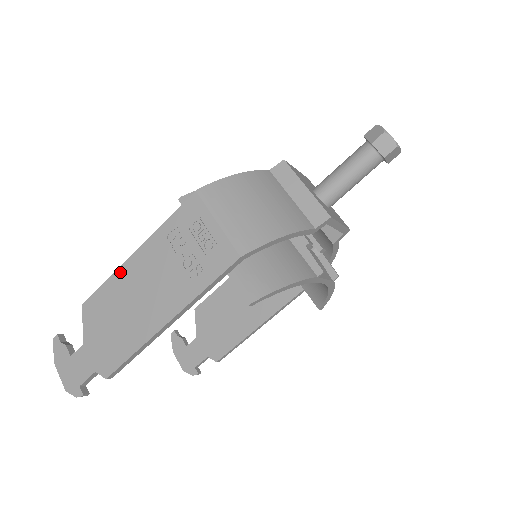
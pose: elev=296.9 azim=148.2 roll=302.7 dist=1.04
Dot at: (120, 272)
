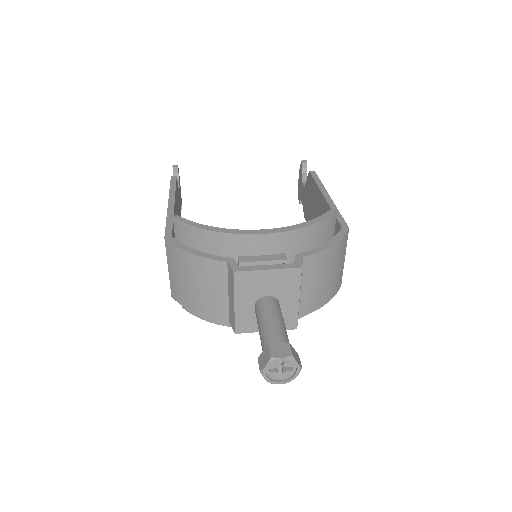
Dot at: occluded
